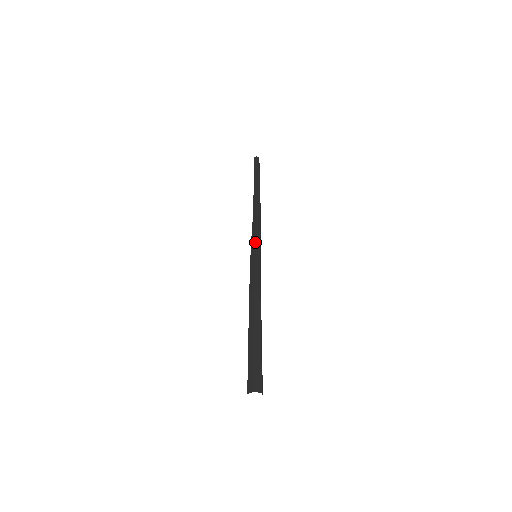
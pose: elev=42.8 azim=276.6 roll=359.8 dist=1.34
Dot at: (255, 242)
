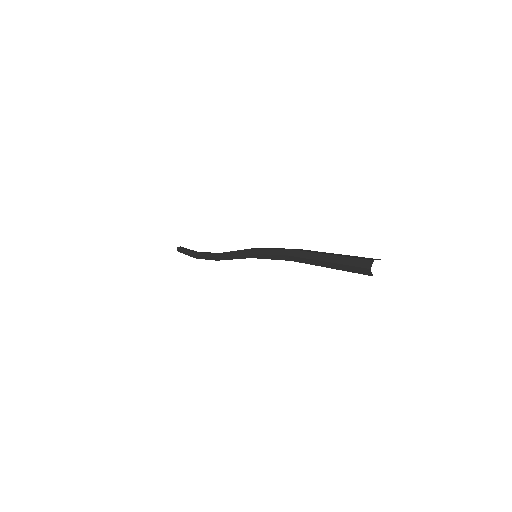
Dot at: occluded
